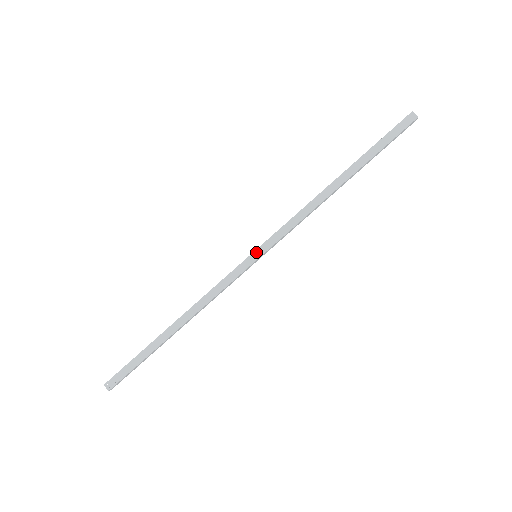
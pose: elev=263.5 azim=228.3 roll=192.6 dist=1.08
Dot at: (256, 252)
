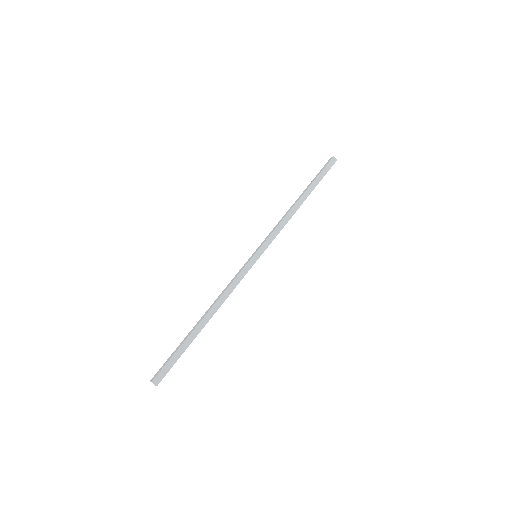
Dot at: (254, 253)
